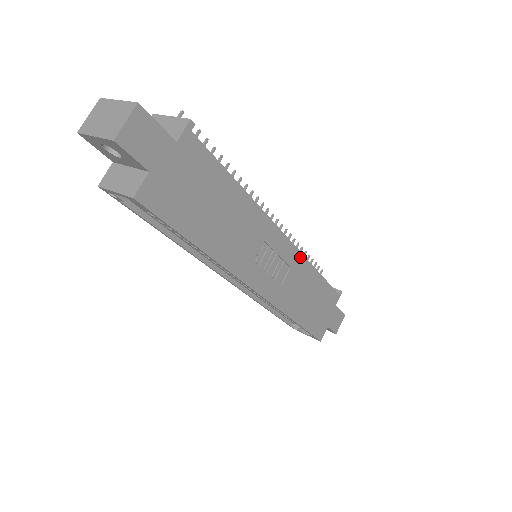
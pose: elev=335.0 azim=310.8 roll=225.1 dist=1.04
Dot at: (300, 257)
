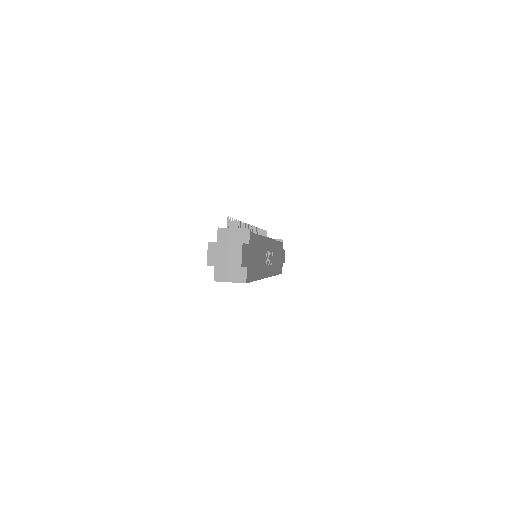
Dot at: (274, 242)
